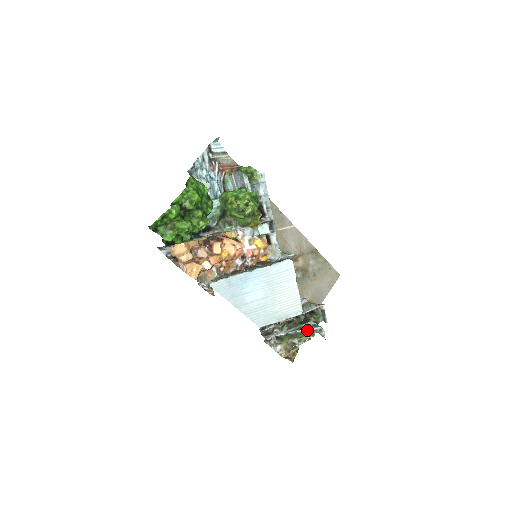
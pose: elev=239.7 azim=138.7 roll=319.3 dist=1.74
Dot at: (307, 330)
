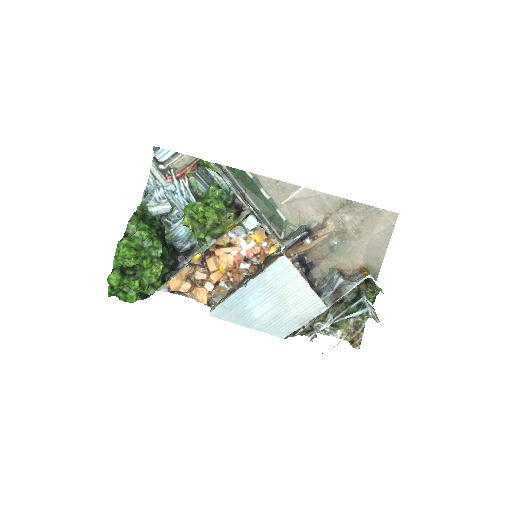
Dot at: (353, 315)
